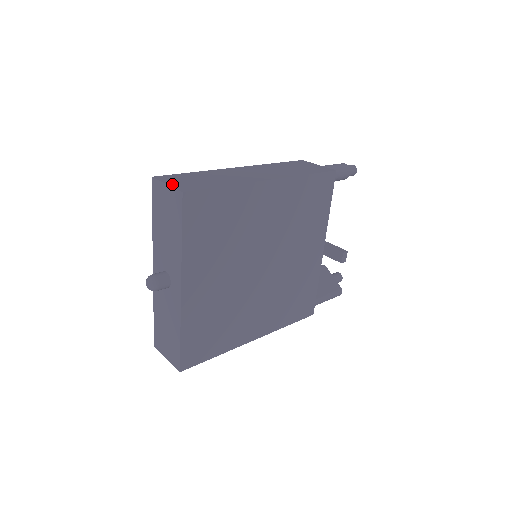
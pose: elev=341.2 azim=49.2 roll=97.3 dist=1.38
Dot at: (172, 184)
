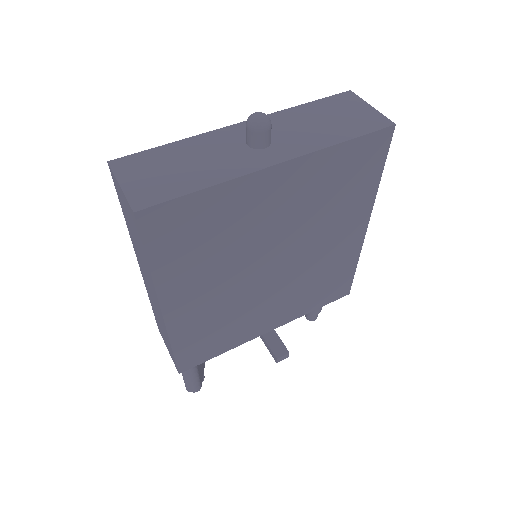
Dot at: occluded
